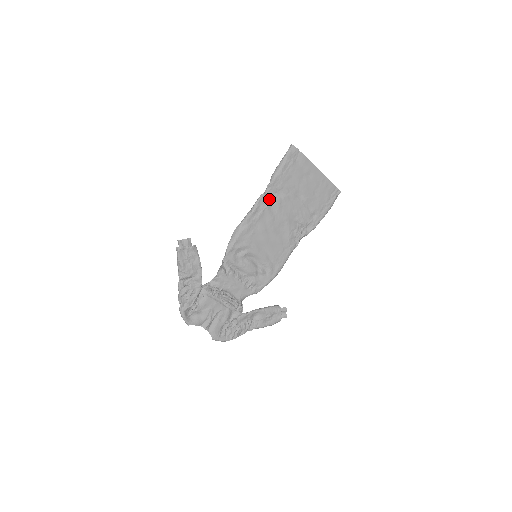
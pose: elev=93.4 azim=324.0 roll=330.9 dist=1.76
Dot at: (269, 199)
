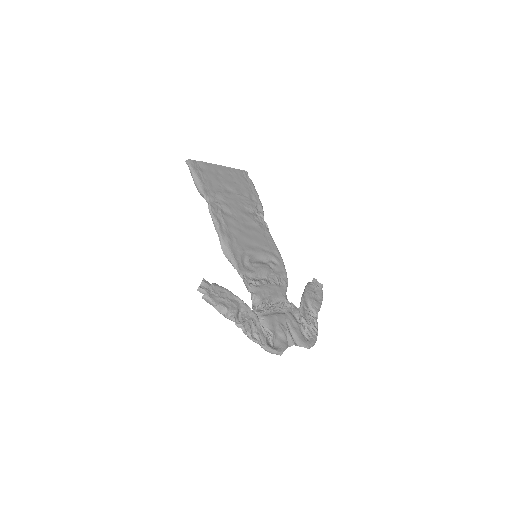
Dot at: (216, 207)
